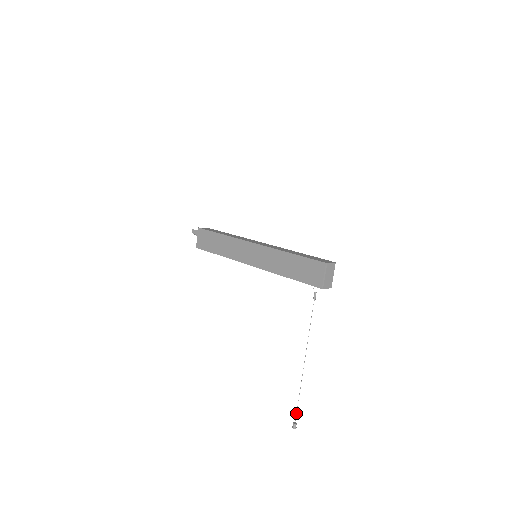
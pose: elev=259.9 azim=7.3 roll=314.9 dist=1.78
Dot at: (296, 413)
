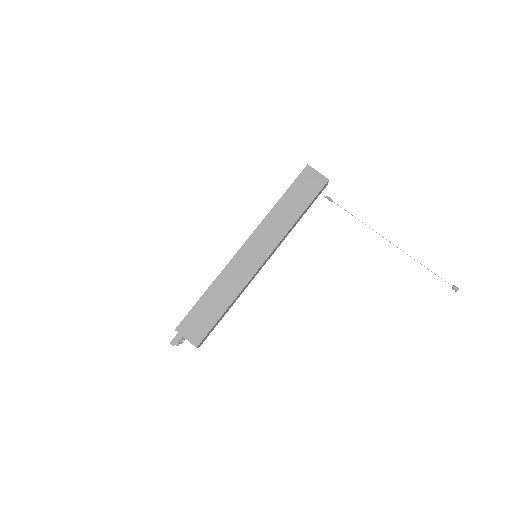
Dot at: occluded
